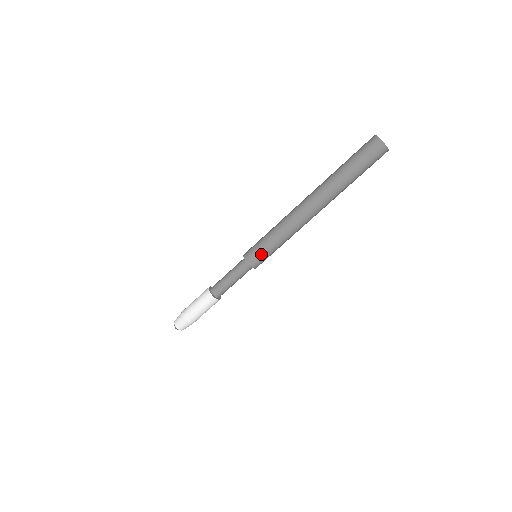
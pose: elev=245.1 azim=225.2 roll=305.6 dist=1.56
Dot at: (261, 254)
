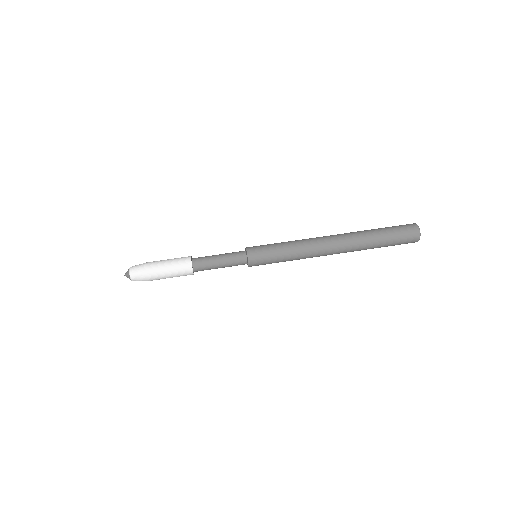
Dot at: (263, 245)
